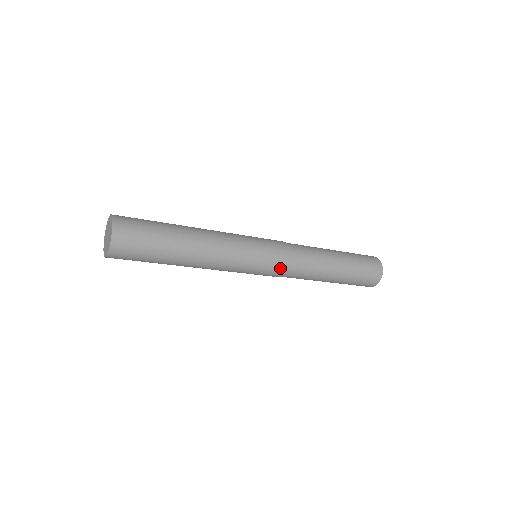
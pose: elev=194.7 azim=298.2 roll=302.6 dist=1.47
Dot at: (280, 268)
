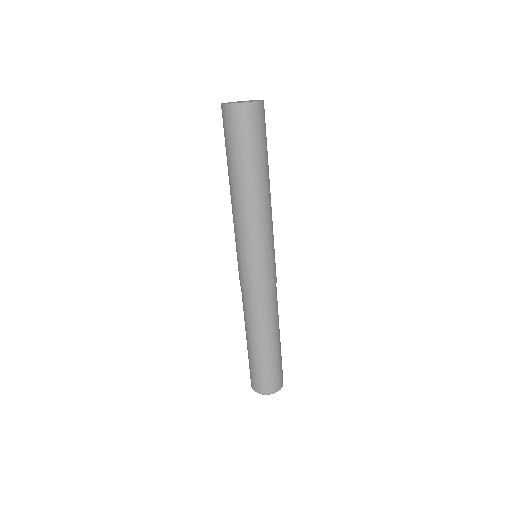
Dot at: (257, 282)
